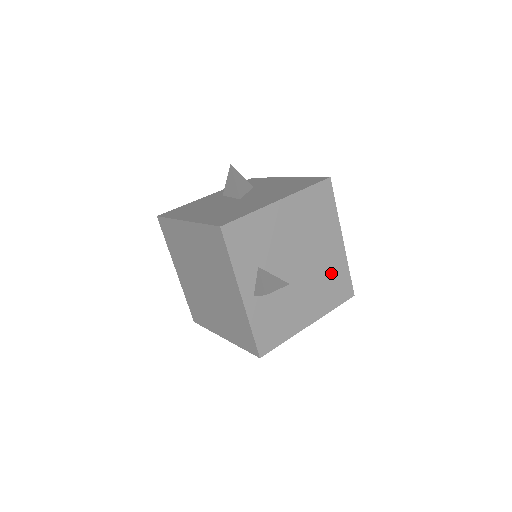
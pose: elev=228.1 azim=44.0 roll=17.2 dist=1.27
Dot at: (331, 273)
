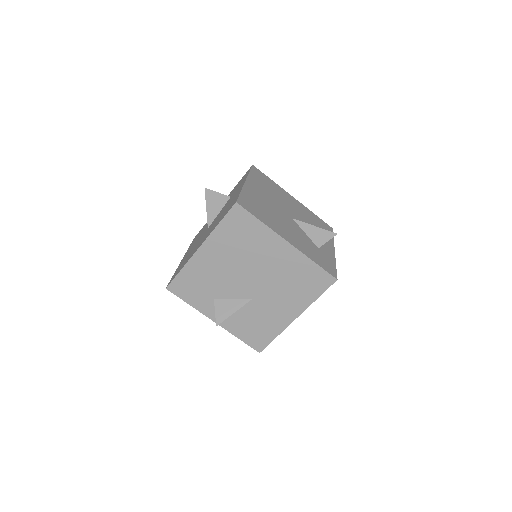
Dot at: (293, 274)
